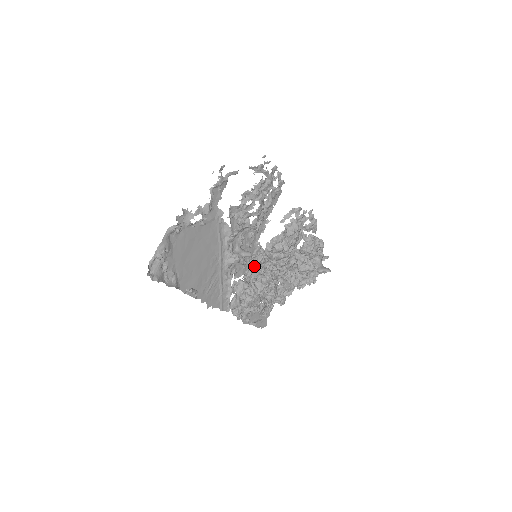
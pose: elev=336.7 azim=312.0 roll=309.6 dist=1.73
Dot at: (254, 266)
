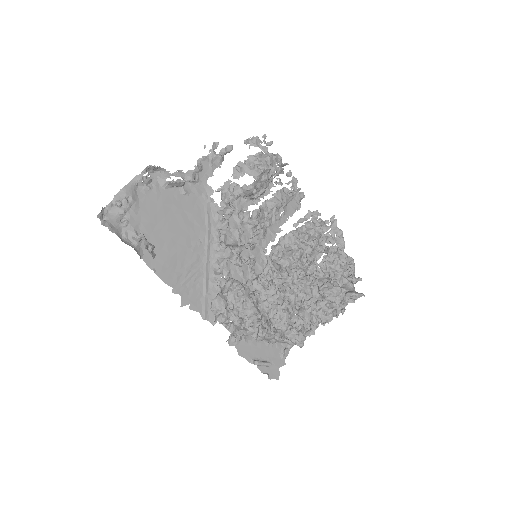
Dot at: (257, 277)
